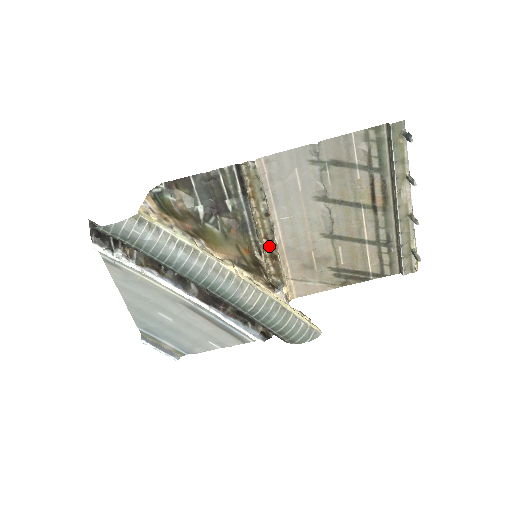
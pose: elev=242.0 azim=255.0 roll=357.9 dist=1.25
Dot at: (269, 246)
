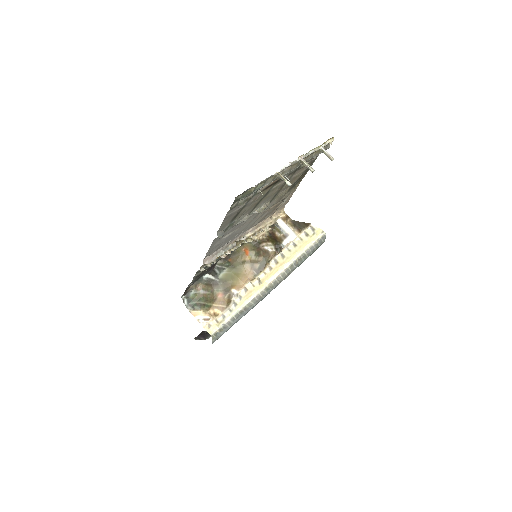
Dot at: occluded
